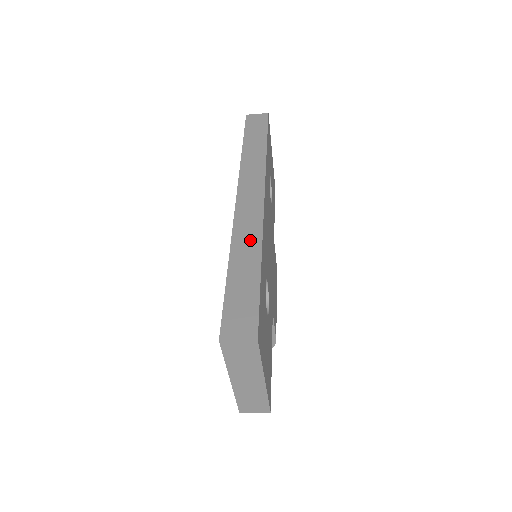
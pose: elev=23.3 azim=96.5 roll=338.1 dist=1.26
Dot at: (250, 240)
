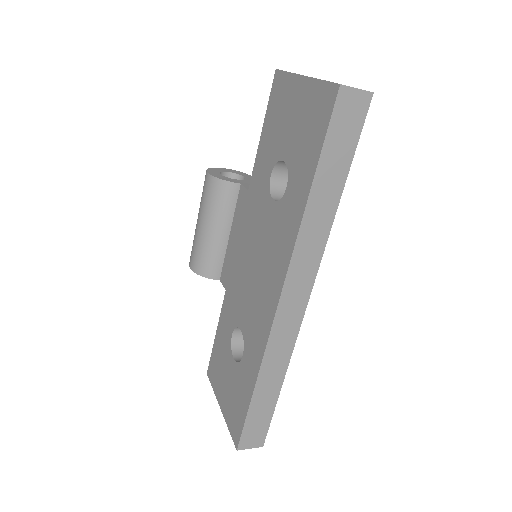
Dot at: (279, 362)
